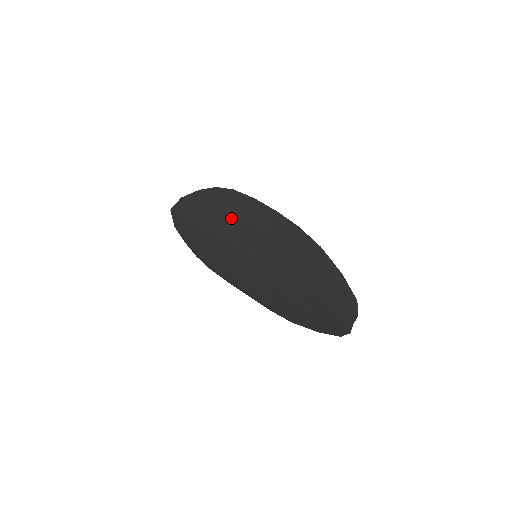
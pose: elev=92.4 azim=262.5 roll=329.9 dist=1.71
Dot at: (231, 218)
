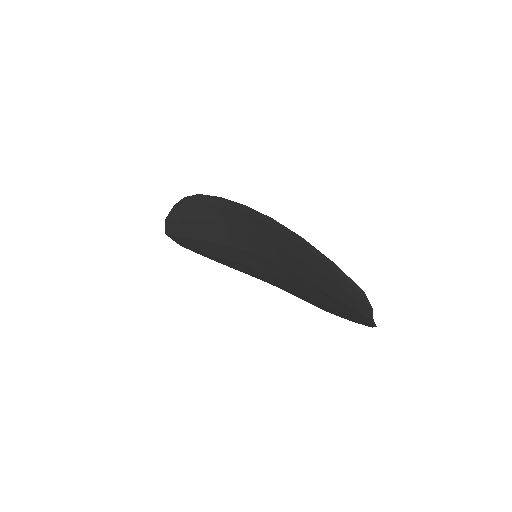
Dot at: (214, 225)
